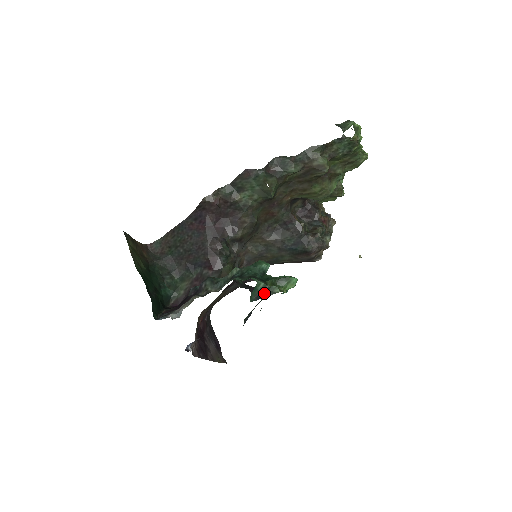
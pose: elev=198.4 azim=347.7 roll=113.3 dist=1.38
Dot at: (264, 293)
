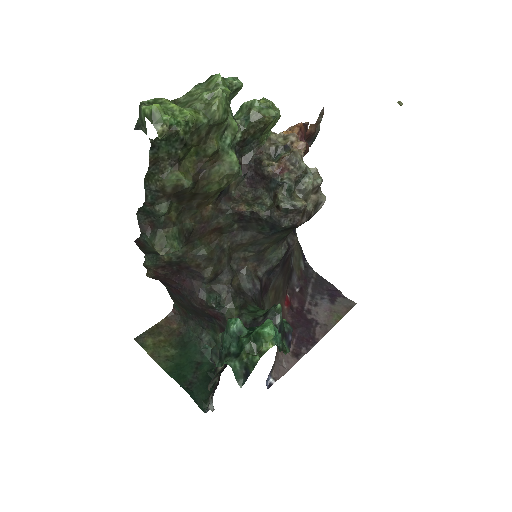
Dot at: (247, 368)
